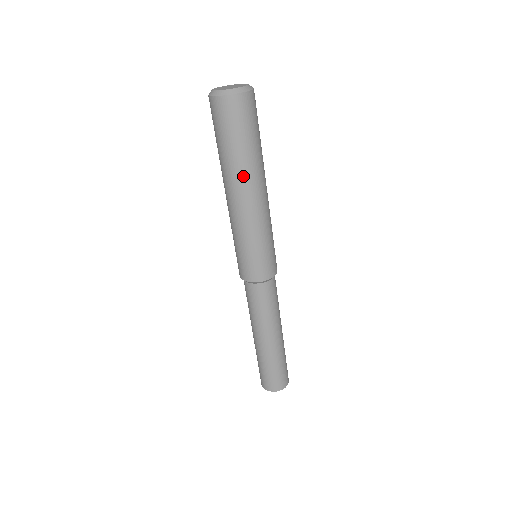
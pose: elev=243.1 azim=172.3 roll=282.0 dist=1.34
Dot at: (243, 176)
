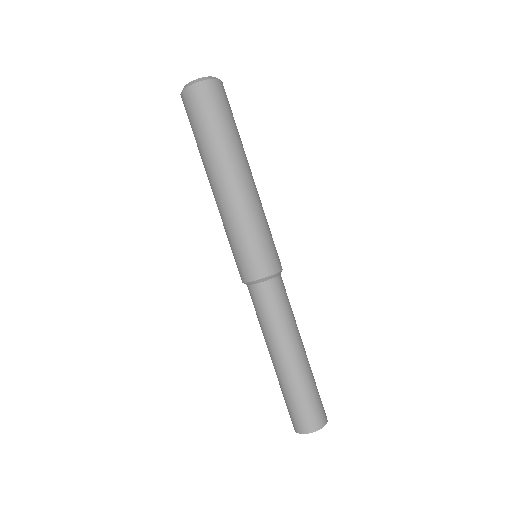
Dot at: (243, 155)
